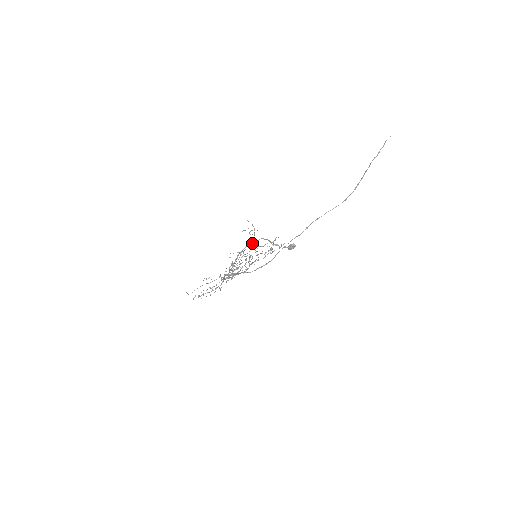
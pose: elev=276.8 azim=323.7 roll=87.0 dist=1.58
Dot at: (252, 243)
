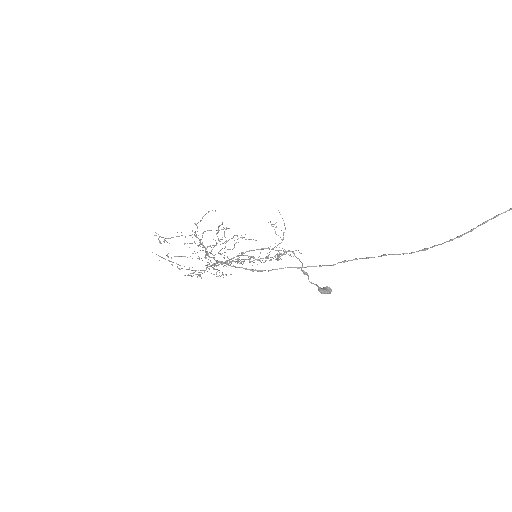
Dot at: occluded
